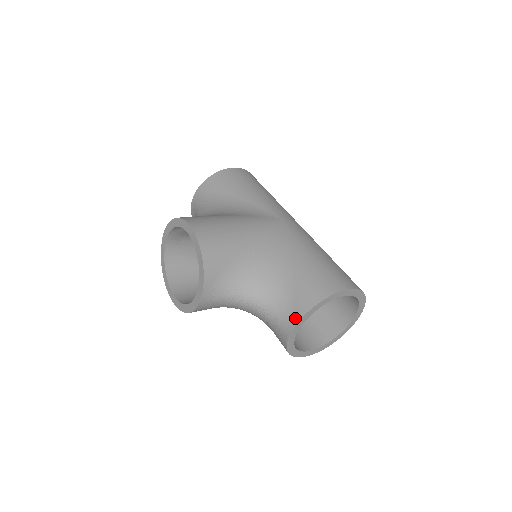
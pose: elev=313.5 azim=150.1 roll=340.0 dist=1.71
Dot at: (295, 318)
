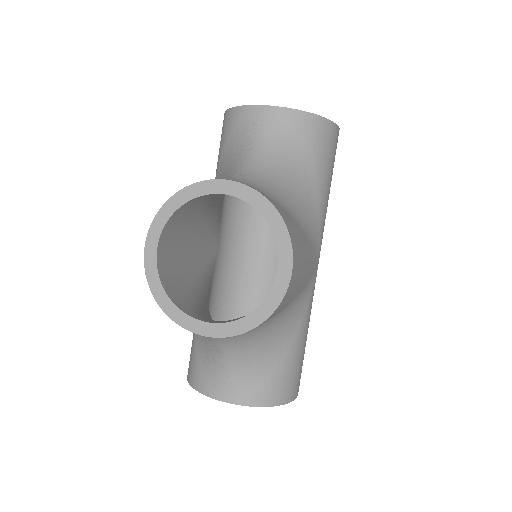
Dot at: (246, 400)
